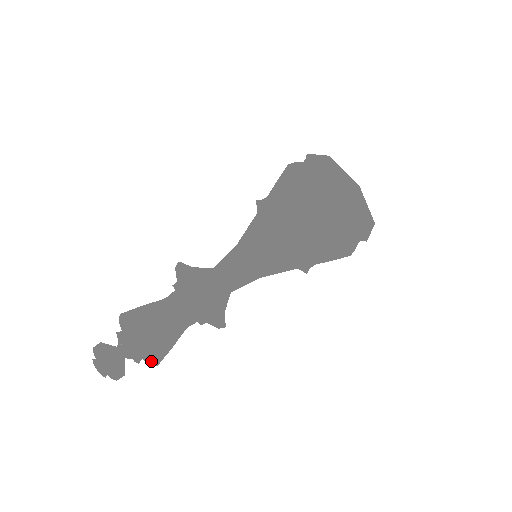
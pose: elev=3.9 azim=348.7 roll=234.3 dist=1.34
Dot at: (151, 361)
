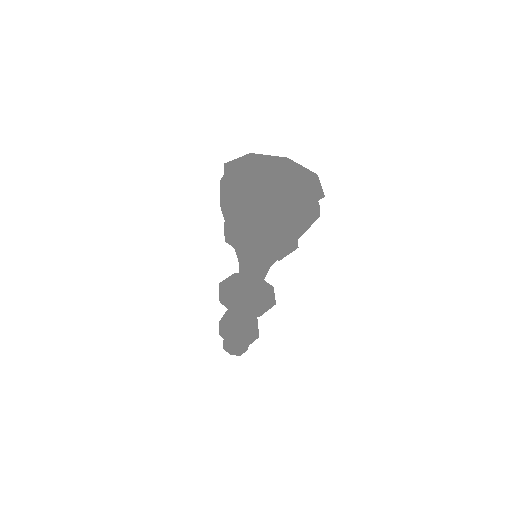
Dot at: occluded
